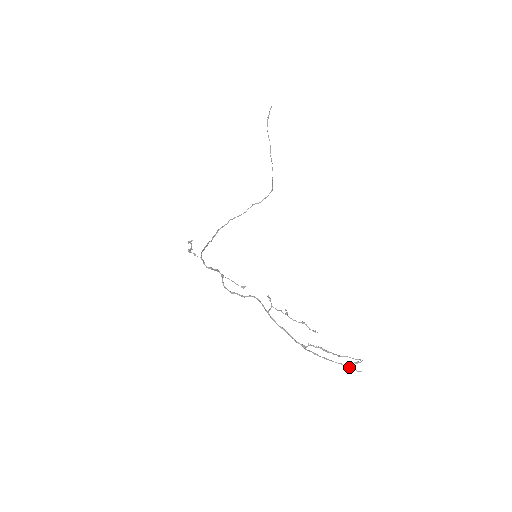
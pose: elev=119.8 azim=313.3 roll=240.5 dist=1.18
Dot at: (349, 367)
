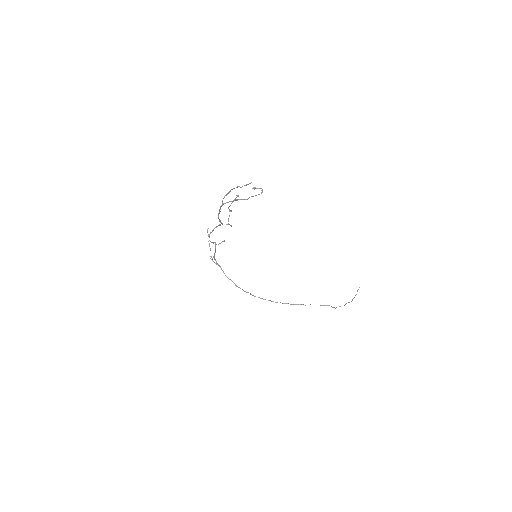
Dot at: occluded
